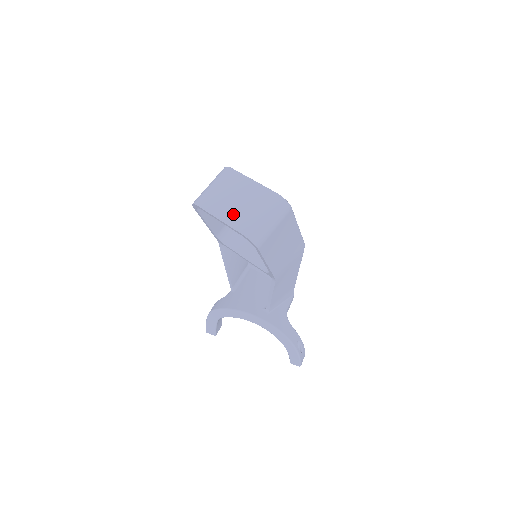
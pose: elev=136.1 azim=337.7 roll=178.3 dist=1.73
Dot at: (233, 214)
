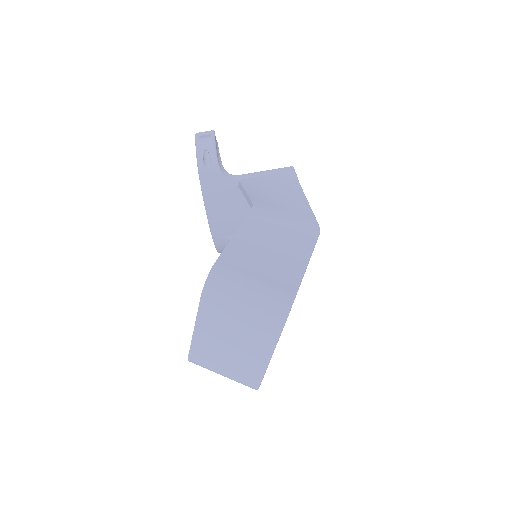
Dot at: (209, 344)
